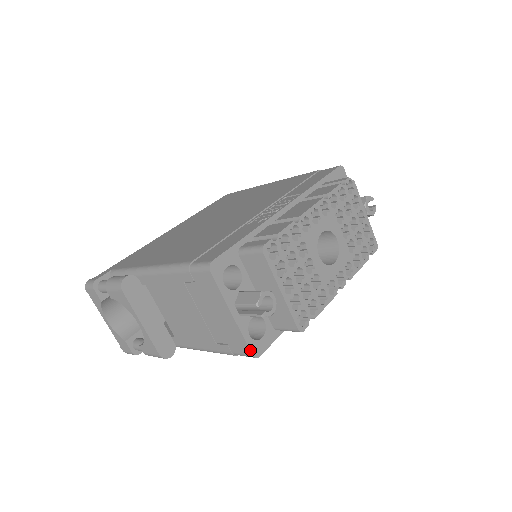
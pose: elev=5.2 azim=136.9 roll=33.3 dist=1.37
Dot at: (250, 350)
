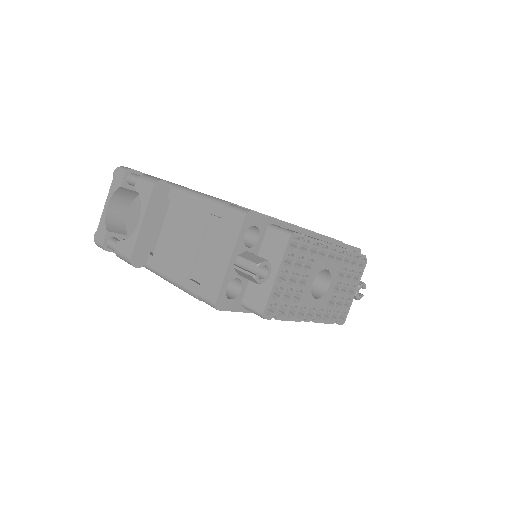
Dot at: (217, 298)
